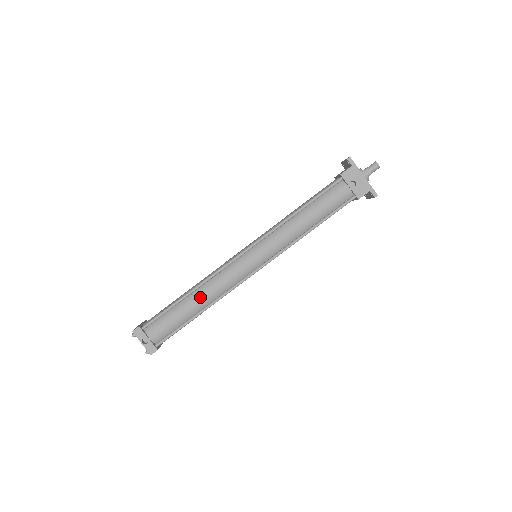
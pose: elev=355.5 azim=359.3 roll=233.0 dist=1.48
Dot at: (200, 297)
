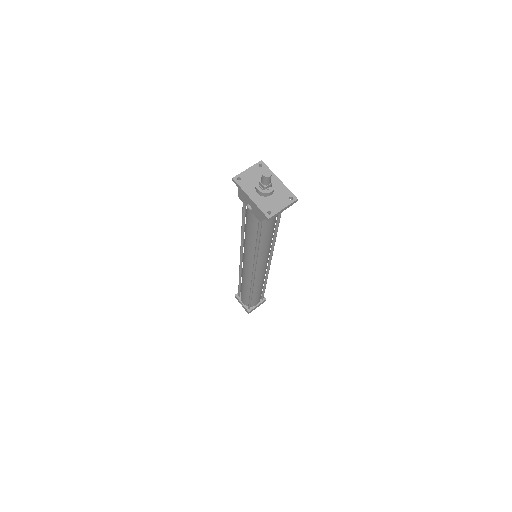
Dot at: (243, 284)
